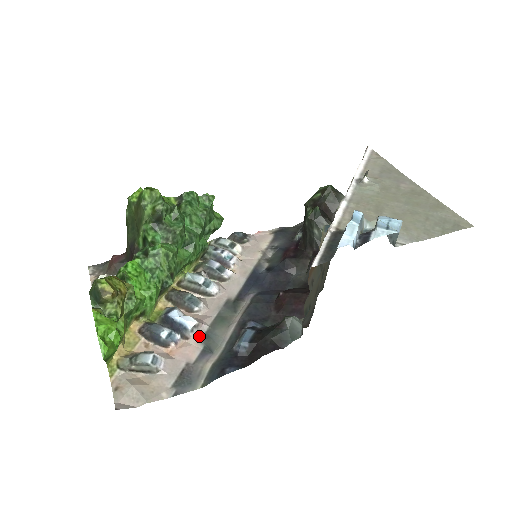
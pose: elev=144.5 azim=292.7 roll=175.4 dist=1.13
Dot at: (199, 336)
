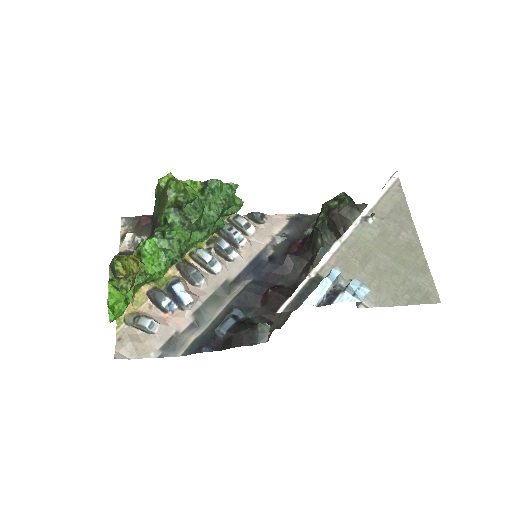
Dot at: (192, 310)
